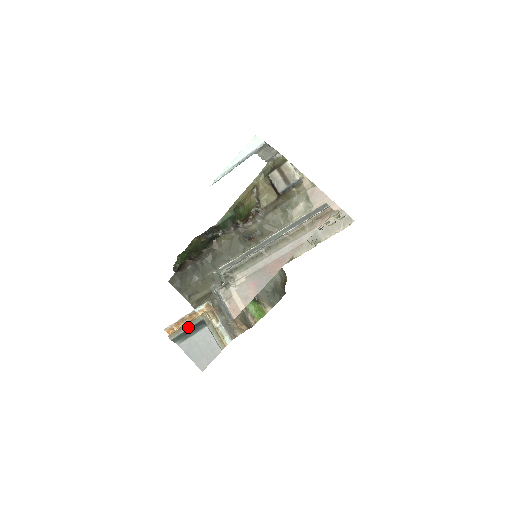
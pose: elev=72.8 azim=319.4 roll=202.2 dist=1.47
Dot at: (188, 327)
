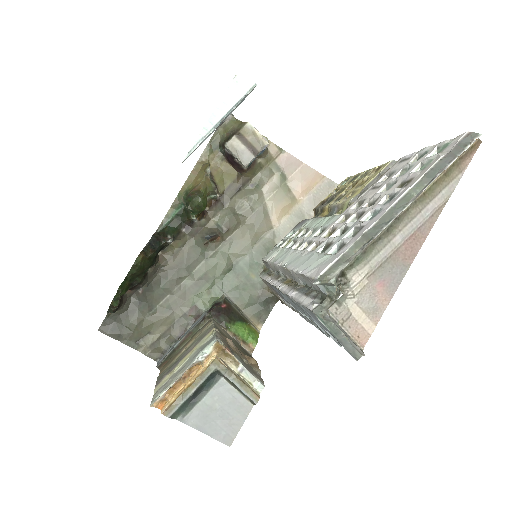
Dot at: (194, 388)
